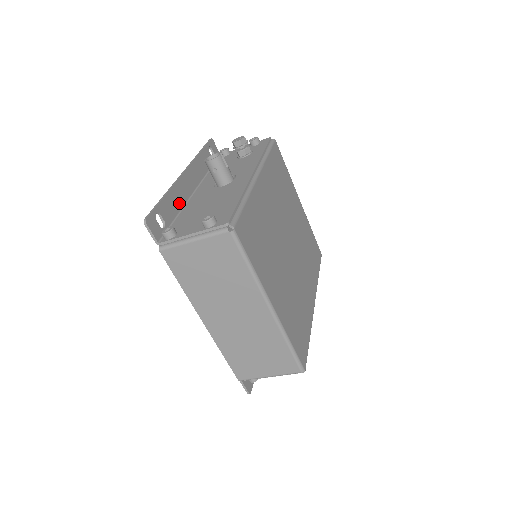
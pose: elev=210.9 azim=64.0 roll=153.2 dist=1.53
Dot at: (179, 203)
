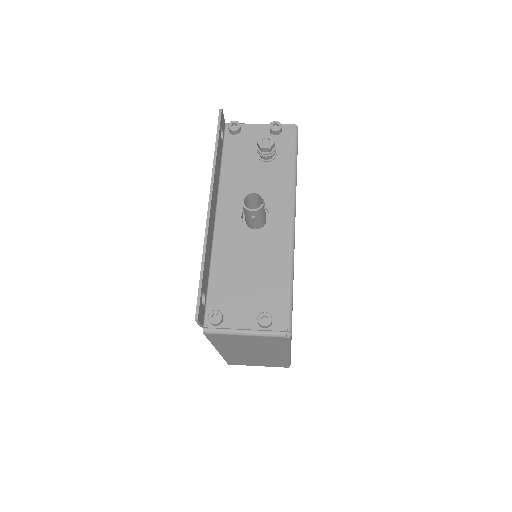
Dot at: (209, 253)
